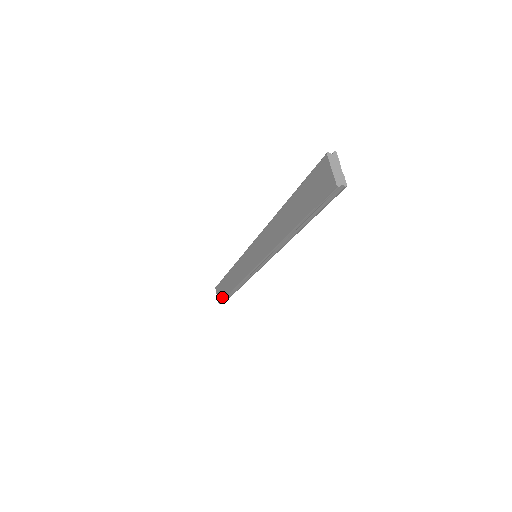
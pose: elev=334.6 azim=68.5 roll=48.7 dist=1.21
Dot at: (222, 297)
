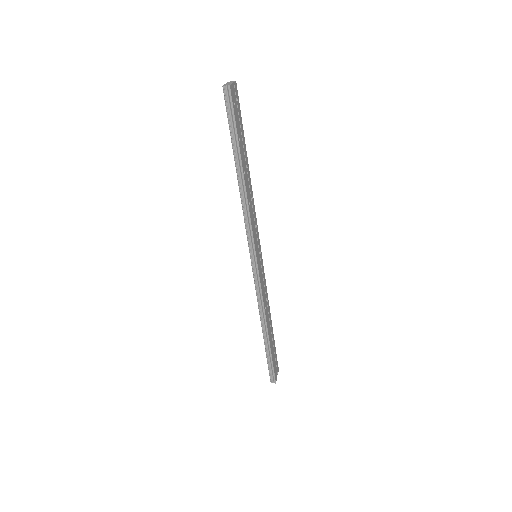
Dot at: (268, 365)
